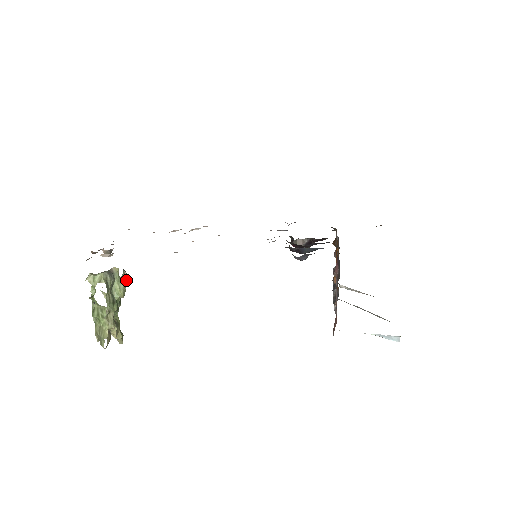
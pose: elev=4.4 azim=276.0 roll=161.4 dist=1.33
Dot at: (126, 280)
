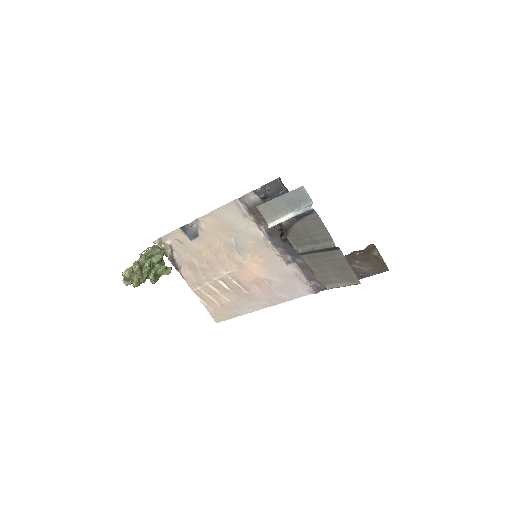
Dot at: (168, 271)
